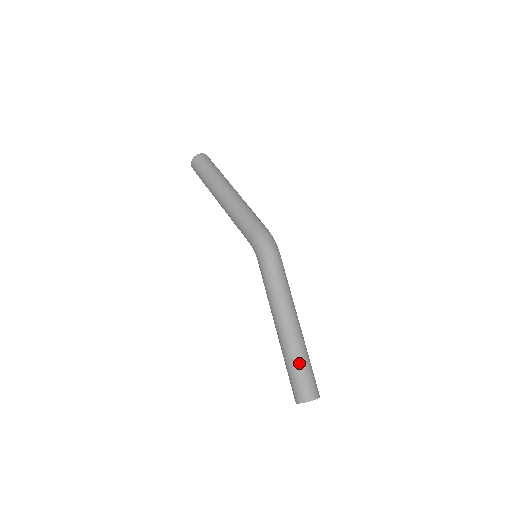
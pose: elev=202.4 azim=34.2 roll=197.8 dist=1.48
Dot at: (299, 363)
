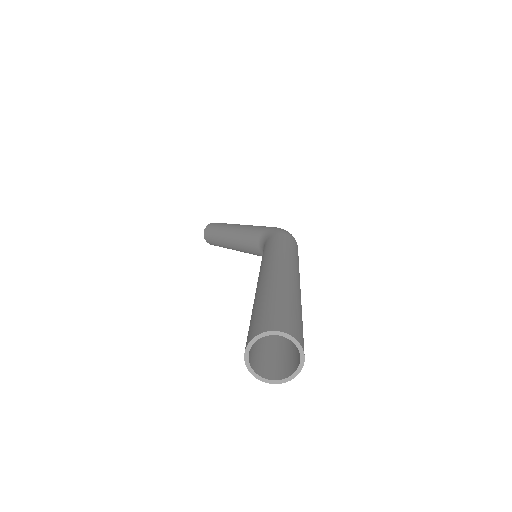
Dot at: (291, 298)
